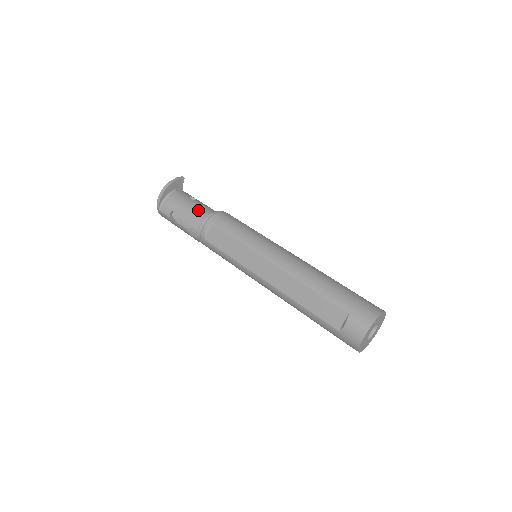
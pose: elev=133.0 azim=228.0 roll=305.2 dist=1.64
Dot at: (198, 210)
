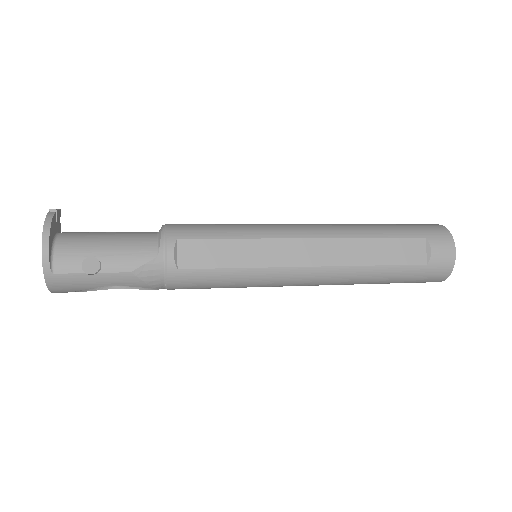
Dot at: (132, 236)
